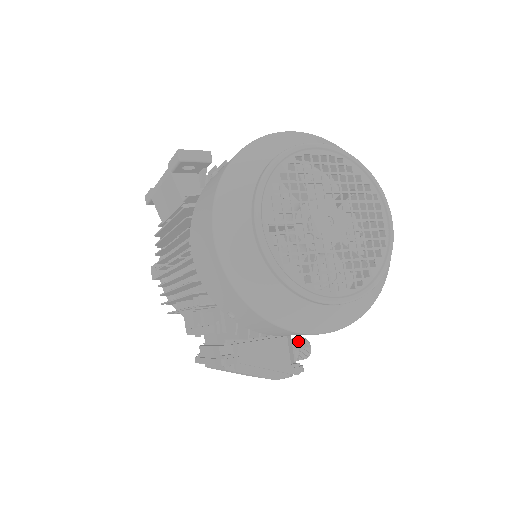
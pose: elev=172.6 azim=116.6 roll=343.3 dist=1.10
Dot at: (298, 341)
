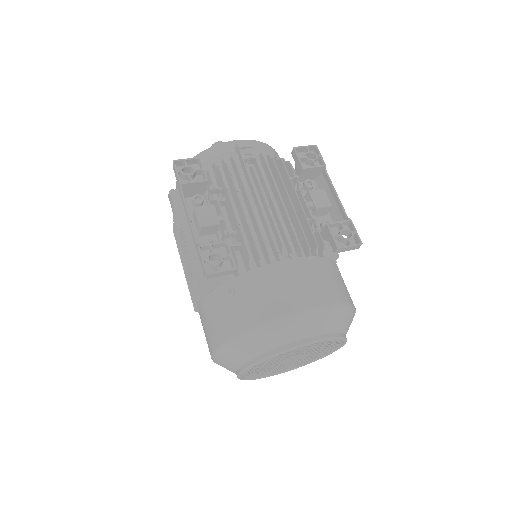
Dot at: occluded
